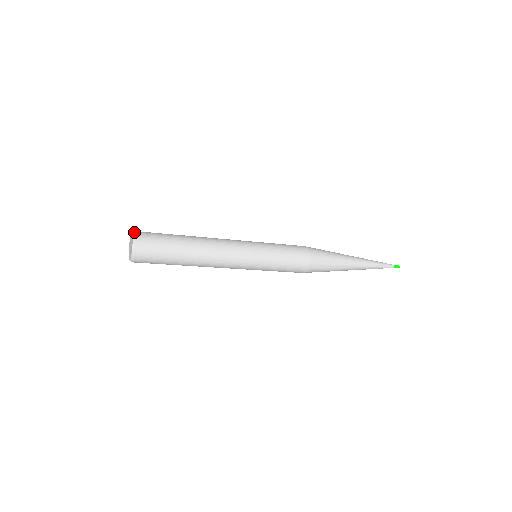
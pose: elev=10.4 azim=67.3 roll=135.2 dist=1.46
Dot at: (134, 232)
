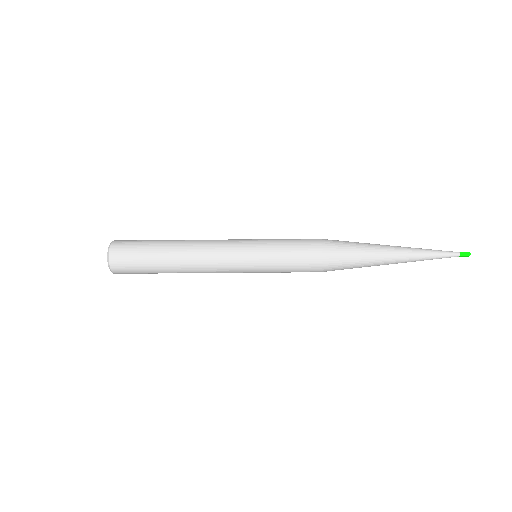
Dot at: (111, 242)
